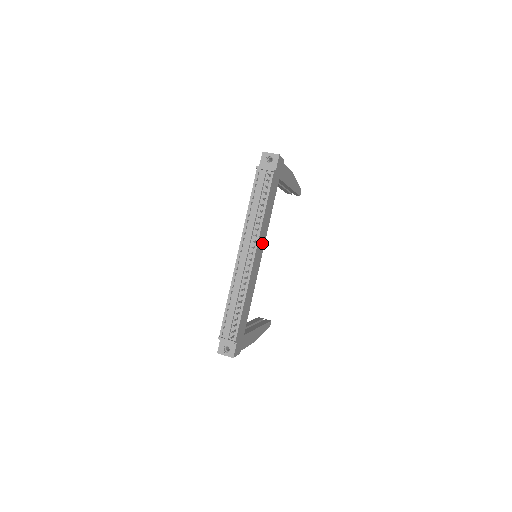
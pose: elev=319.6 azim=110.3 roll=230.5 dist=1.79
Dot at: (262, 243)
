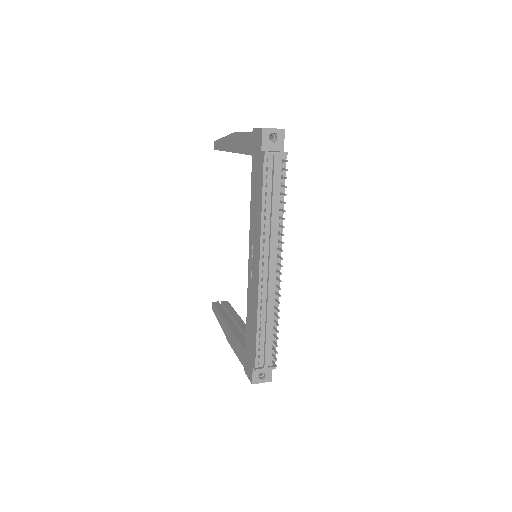
Dot at: occluded
